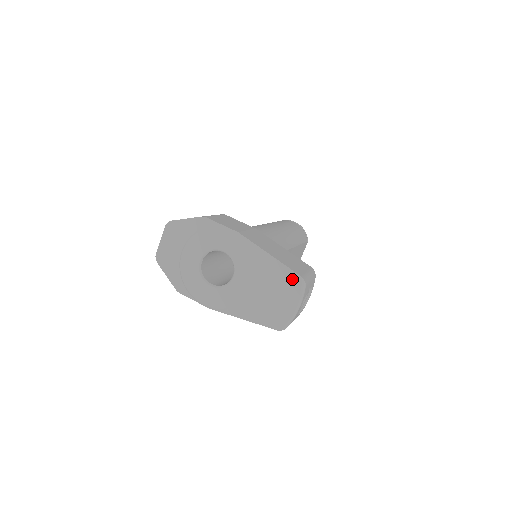
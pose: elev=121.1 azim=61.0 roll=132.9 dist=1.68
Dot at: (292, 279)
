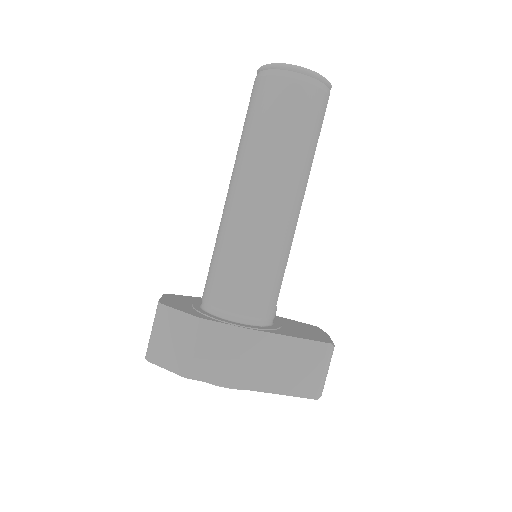
Dot at: occluded
